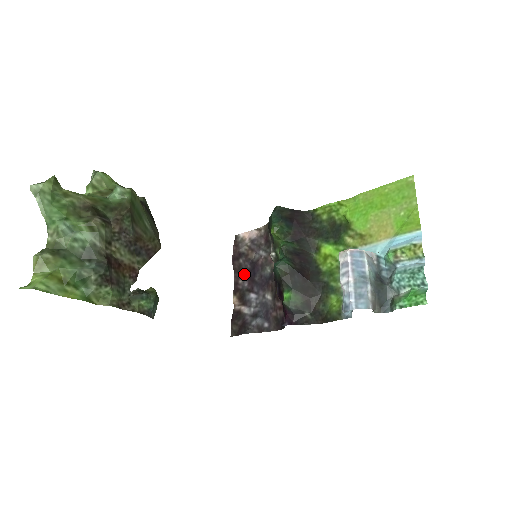
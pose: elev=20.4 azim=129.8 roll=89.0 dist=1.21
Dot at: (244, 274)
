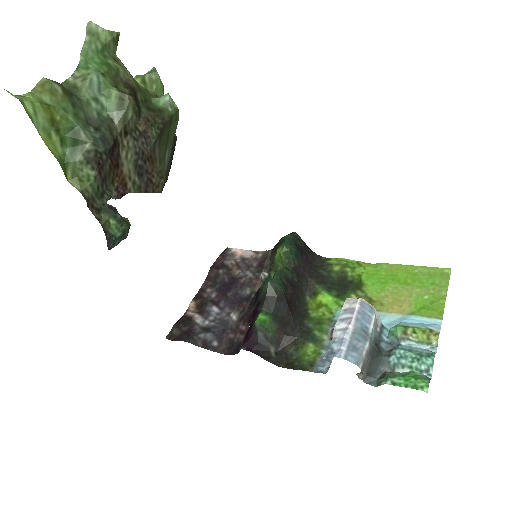
Dot at: (217, 285)
